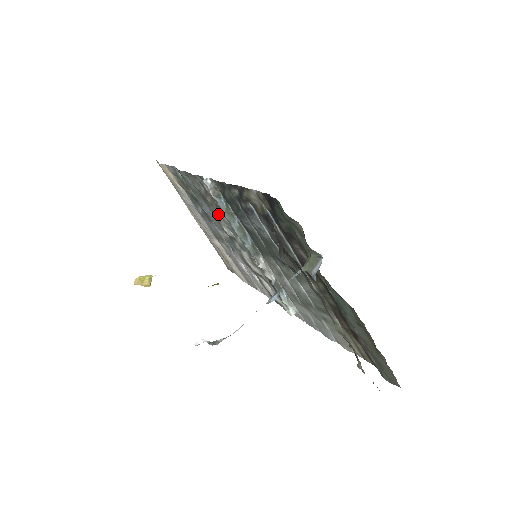
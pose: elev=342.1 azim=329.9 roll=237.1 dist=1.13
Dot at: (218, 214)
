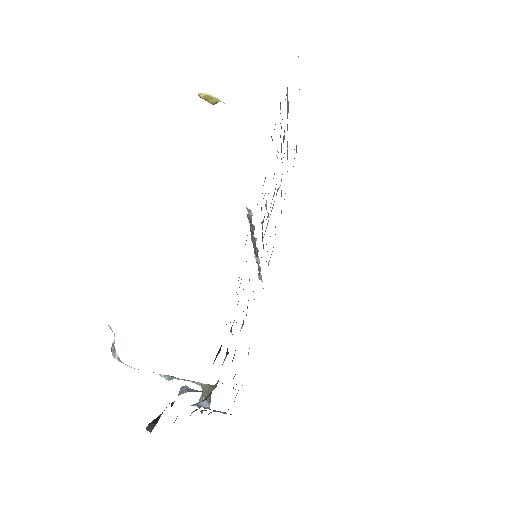
Dot at: occluded
